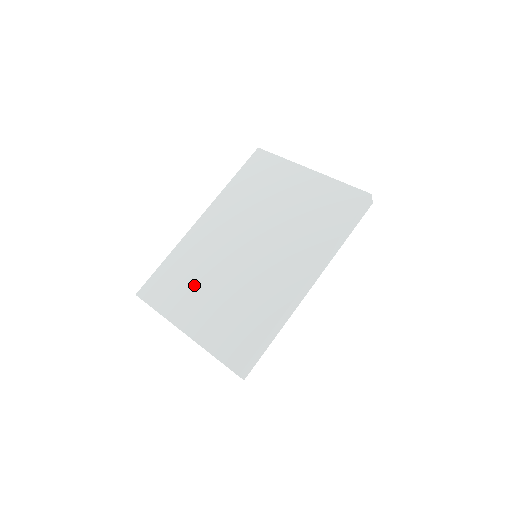
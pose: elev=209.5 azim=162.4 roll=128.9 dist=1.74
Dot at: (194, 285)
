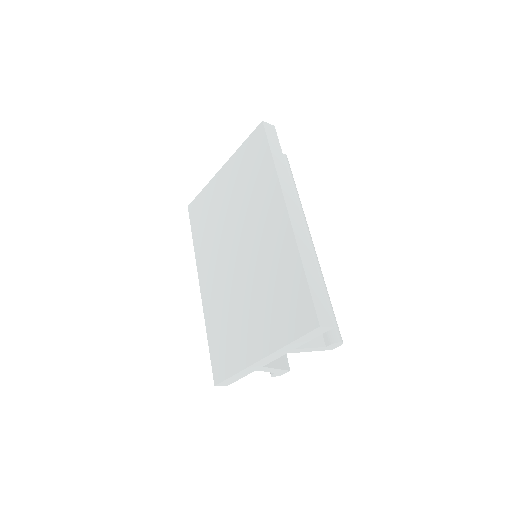
Dot at: (236, 324)
